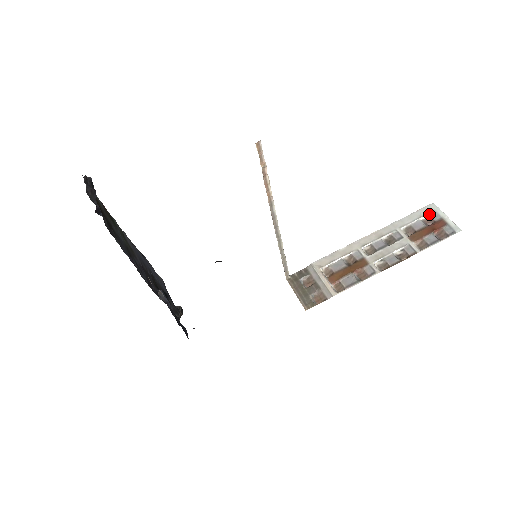
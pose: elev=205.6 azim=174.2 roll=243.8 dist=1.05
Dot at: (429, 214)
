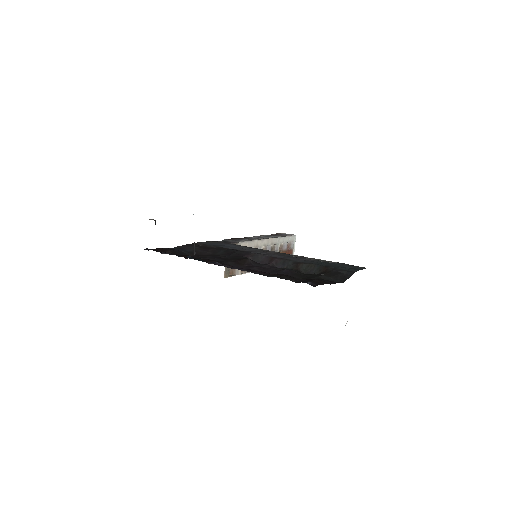
Dot at: (291, 242)
